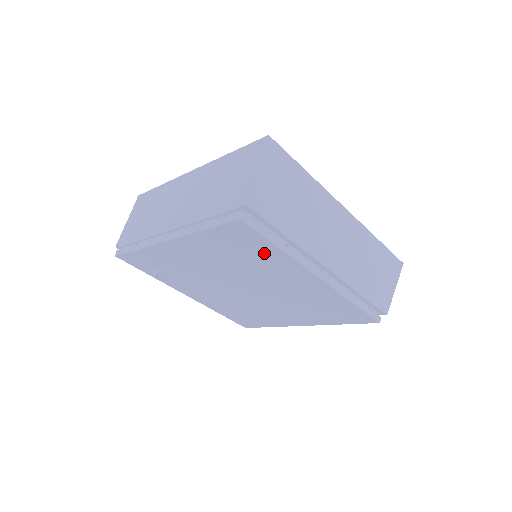
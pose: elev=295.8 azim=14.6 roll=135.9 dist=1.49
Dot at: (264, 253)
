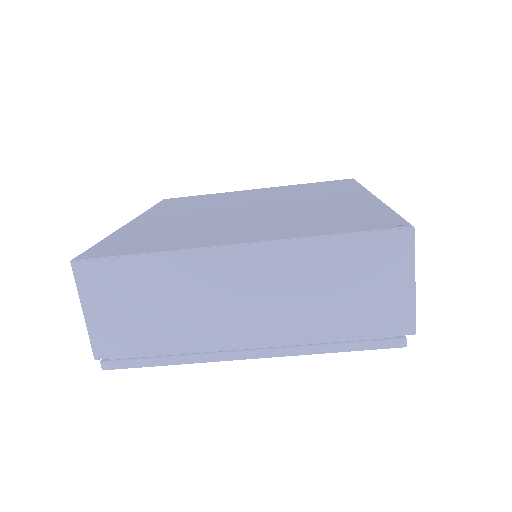
Dot at: occluded
